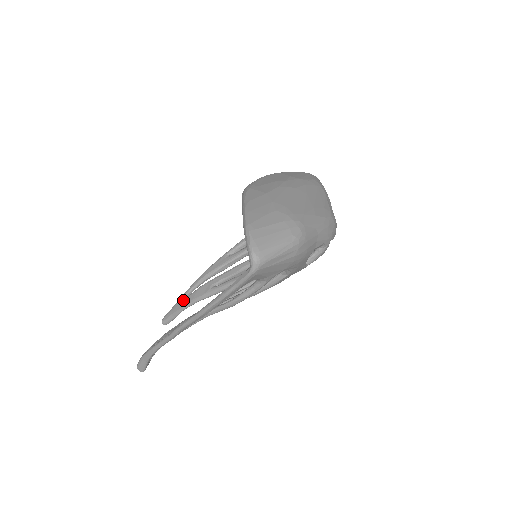
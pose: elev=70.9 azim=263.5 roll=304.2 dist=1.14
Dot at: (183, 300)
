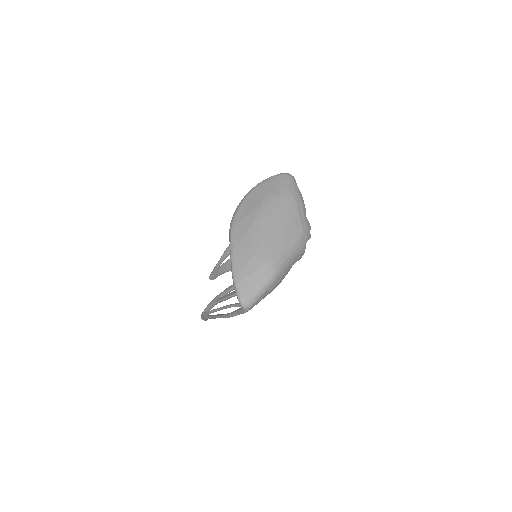
Dot at: (218, 268)
